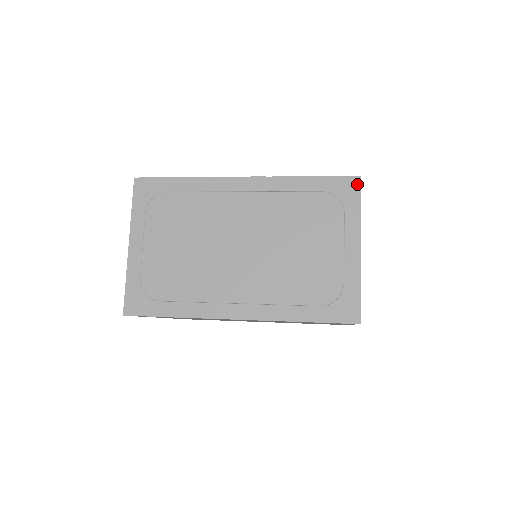
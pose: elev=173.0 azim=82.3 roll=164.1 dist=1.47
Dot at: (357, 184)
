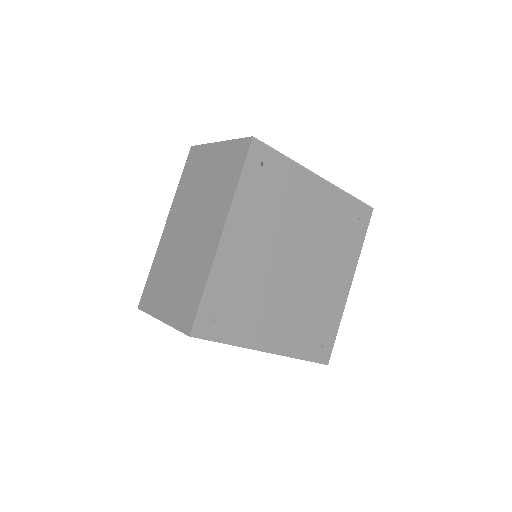
Dot at: occluded
